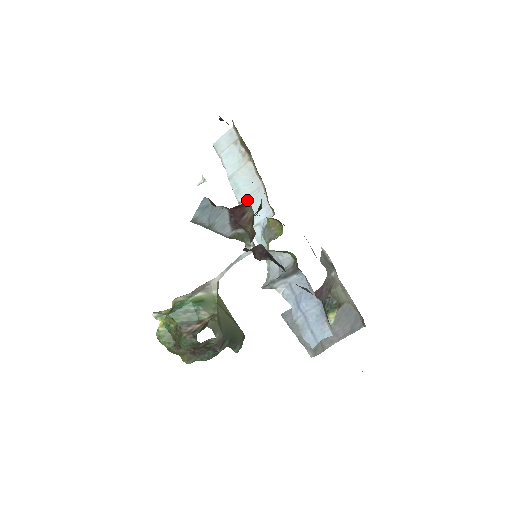
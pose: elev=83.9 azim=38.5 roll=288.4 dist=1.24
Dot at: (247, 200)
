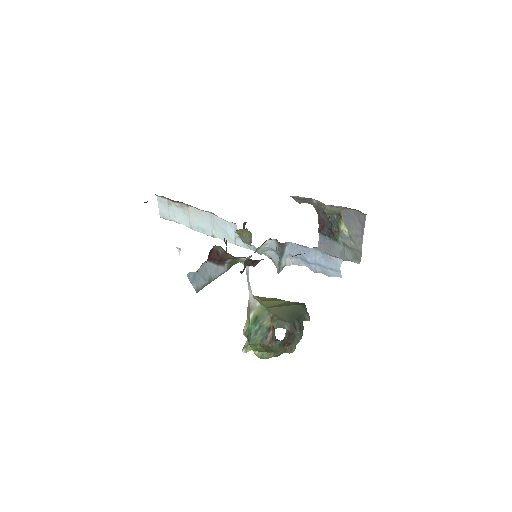
Dot at: (214, 230)
